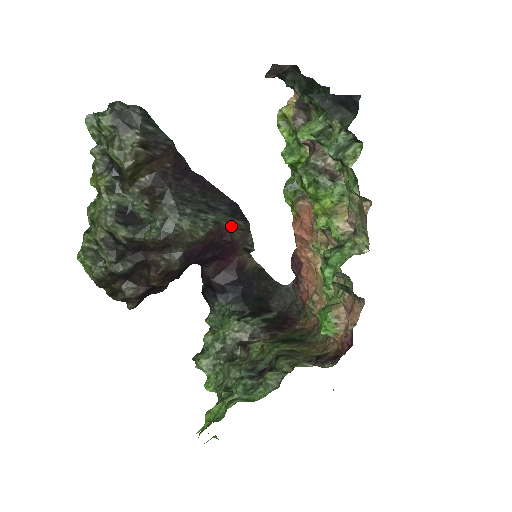
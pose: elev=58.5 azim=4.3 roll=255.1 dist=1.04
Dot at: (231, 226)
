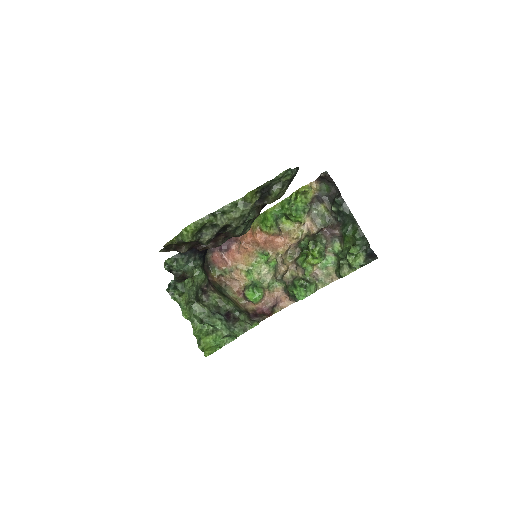
Dot at: occluded
